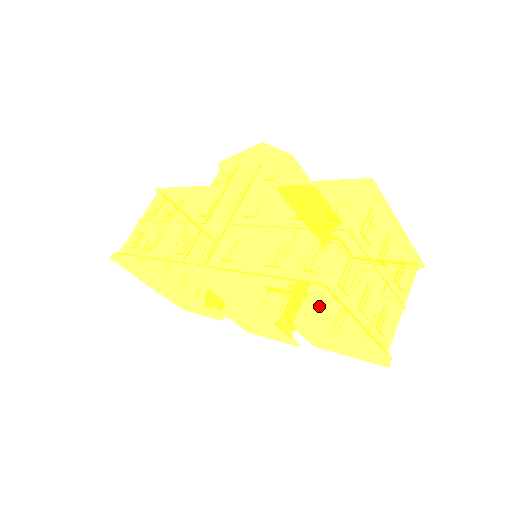
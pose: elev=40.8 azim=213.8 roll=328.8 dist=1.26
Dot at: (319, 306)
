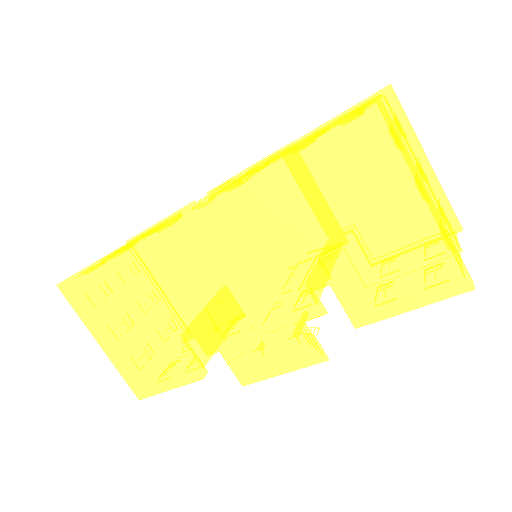
Dot at: (374, 137)
